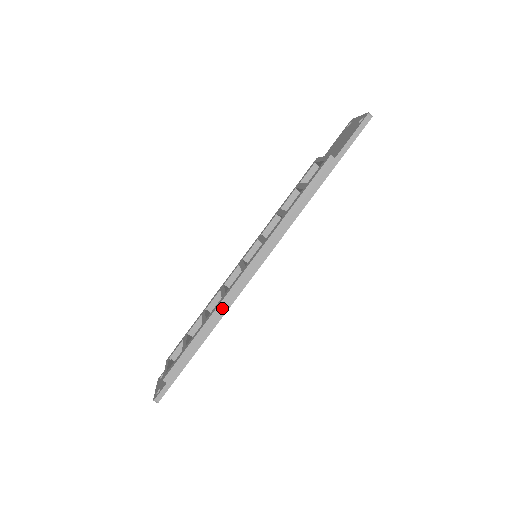
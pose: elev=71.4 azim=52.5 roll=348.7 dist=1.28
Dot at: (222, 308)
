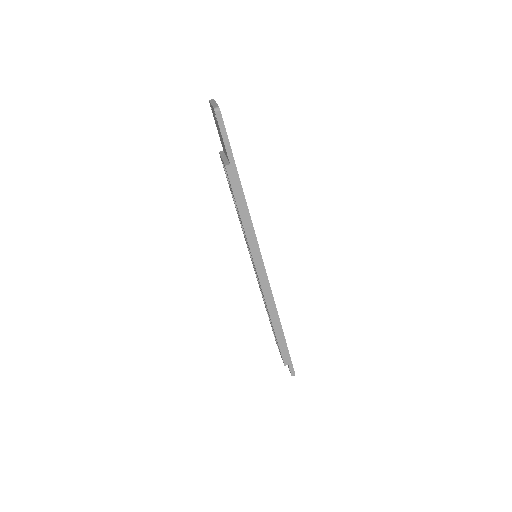
Dot at: (271, 308)
